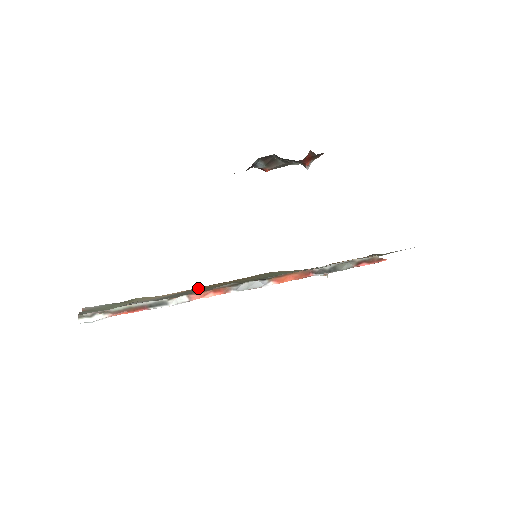
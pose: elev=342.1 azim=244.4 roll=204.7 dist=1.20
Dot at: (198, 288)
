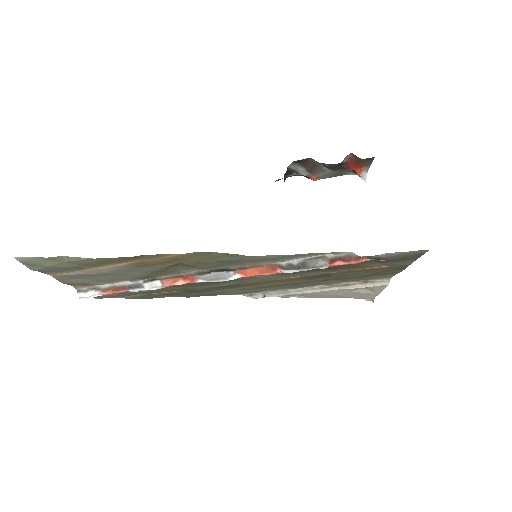
Dot at: (139, 262)
